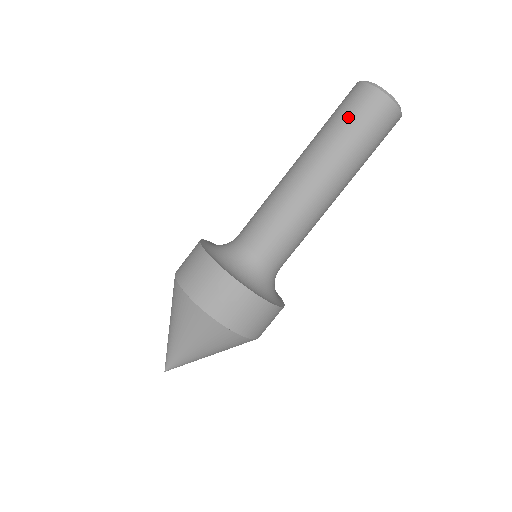
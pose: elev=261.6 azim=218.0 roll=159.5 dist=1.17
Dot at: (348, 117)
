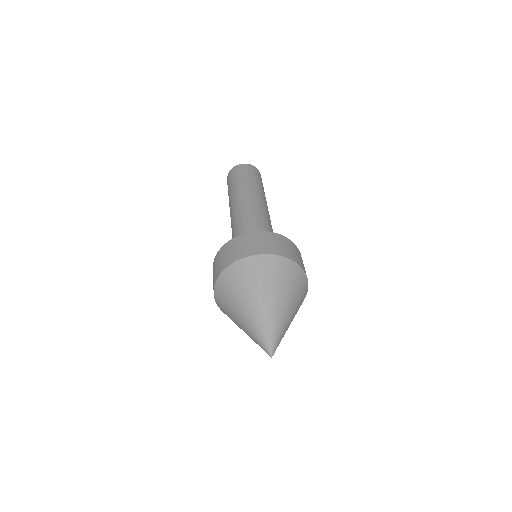
Dot at: (252, 176)
